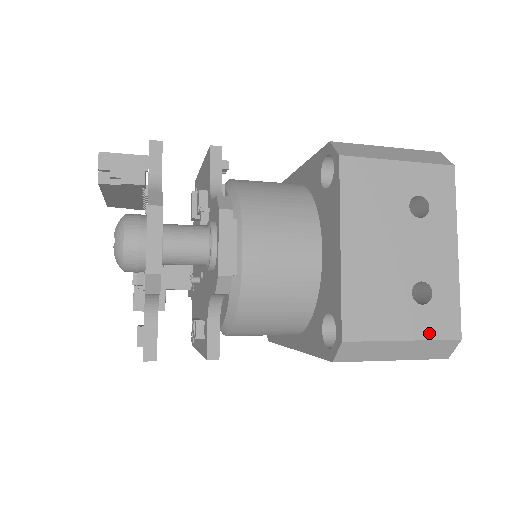
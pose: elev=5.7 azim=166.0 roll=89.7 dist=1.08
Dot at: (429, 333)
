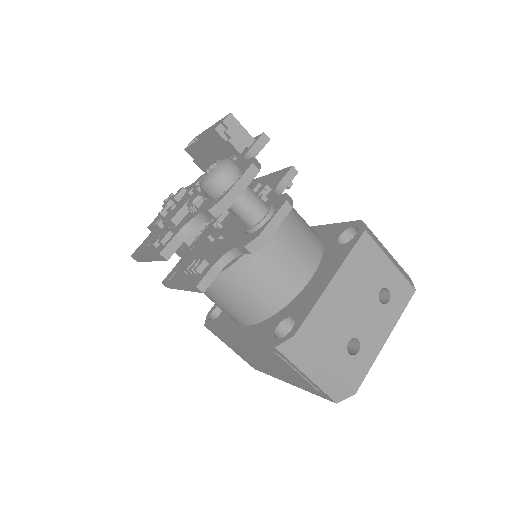
Dot at: (342, 374)
